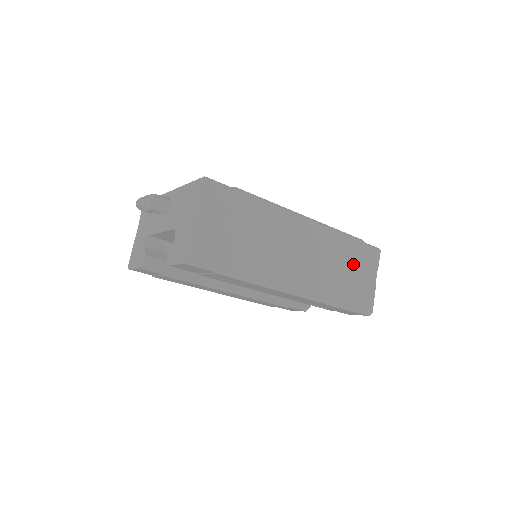
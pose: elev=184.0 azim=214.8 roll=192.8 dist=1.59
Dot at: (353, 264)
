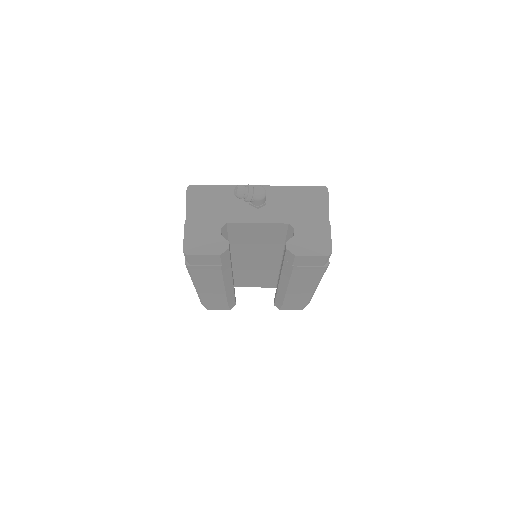
Dot at: occluded
